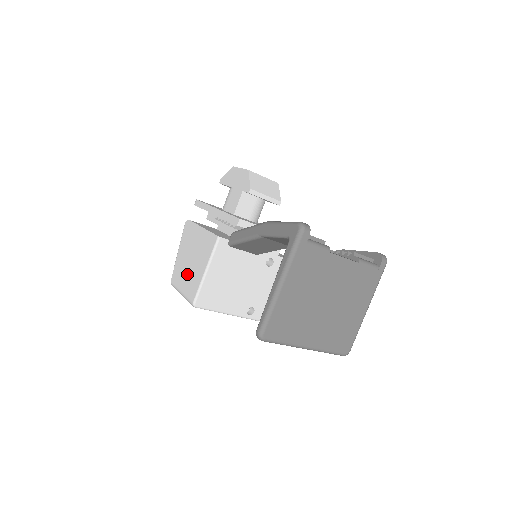
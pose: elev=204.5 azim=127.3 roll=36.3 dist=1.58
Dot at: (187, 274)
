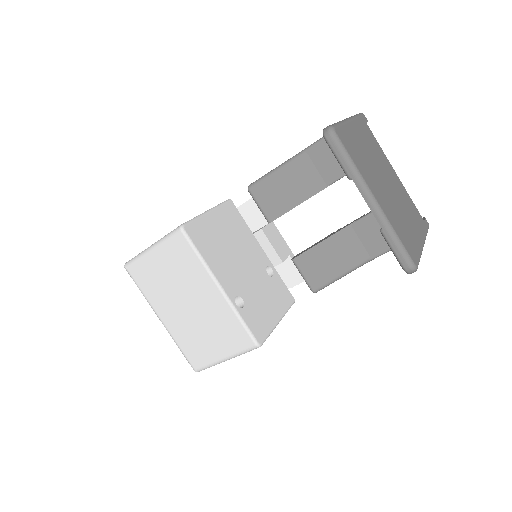
Dot at: occluded
